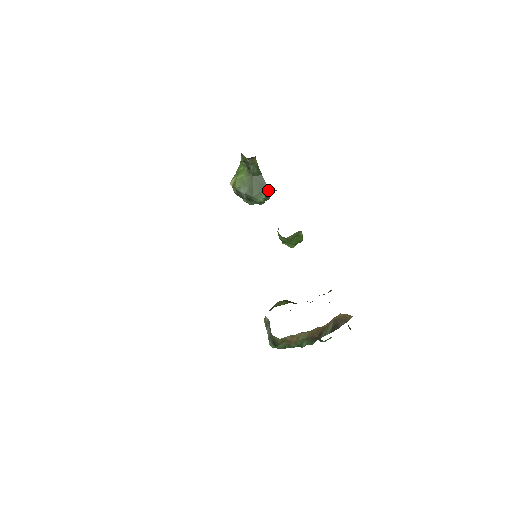
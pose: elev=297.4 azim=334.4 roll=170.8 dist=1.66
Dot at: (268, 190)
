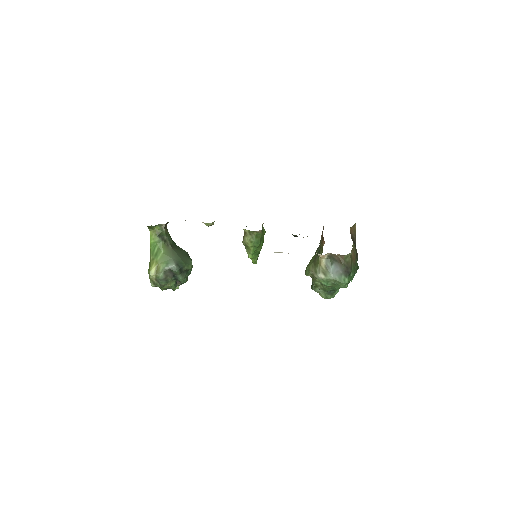
Dot at: (189, 256)
